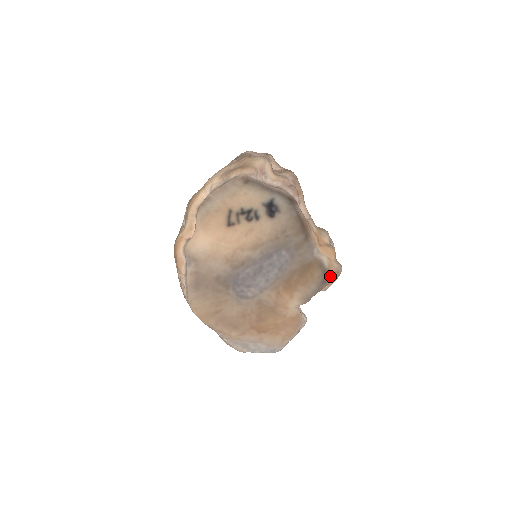
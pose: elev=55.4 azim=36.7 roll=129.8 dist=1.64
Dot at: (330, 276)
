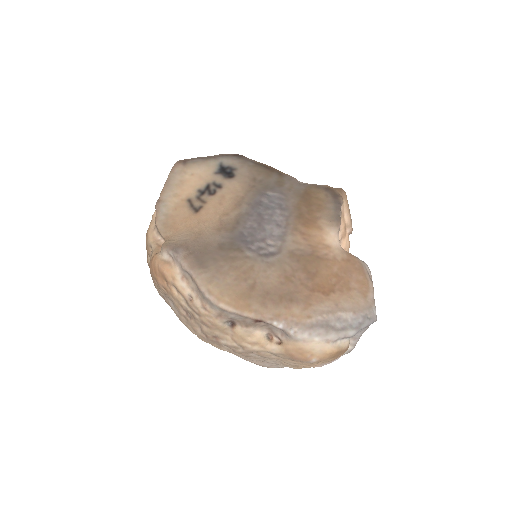
Dot at: (336, 191)
